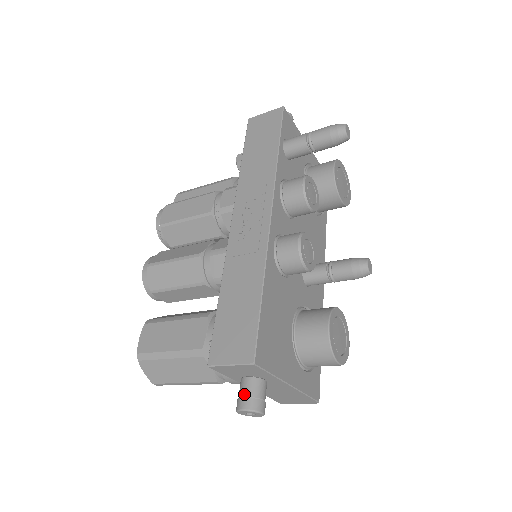
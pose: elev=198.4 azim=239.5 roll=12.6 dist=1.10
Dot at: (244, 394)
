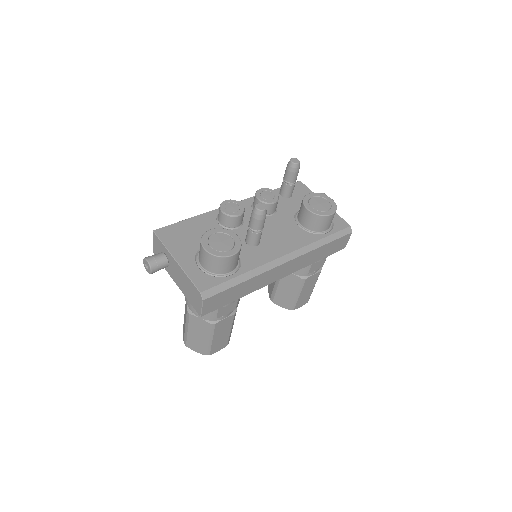
Dot at: occluded
